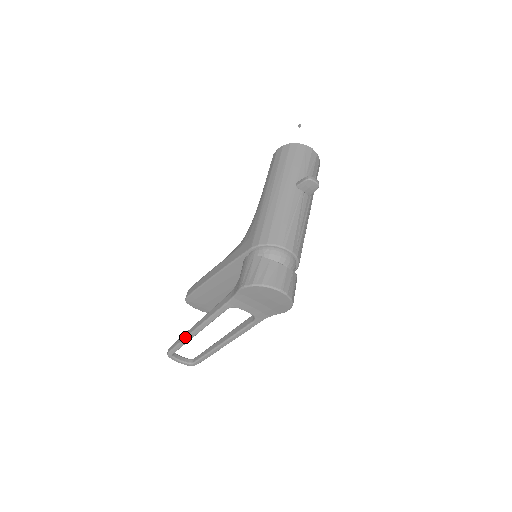
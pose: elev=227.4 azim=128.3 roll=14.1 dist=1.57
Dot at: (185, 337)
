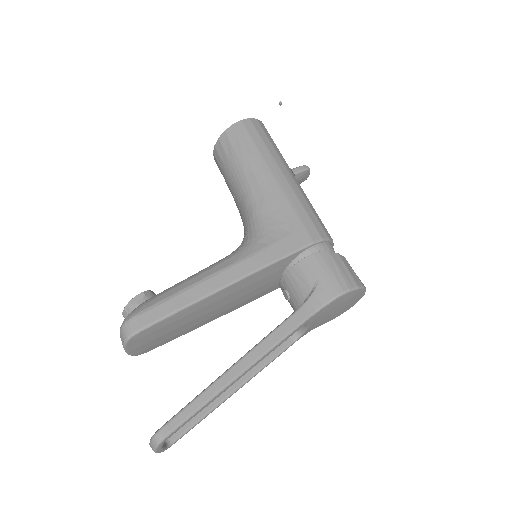
Dot at: (218, 392)
